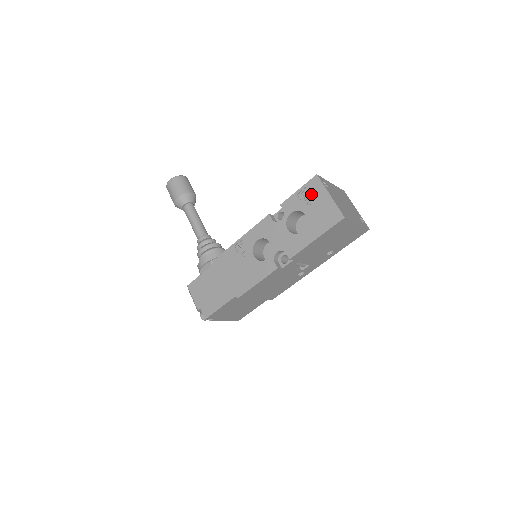
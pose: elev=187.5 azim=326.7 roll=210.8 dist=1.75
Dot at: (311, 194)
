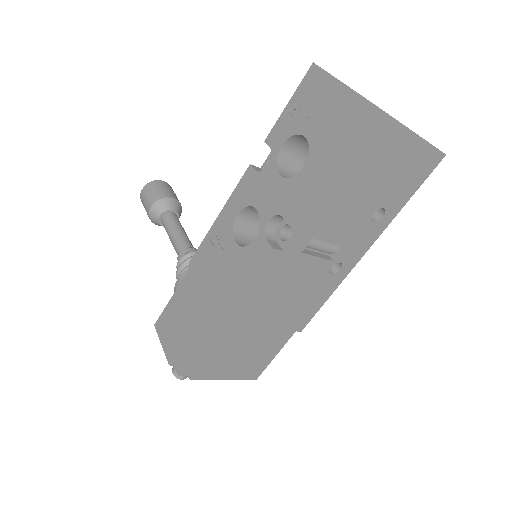
Dot at: (309, 98)
